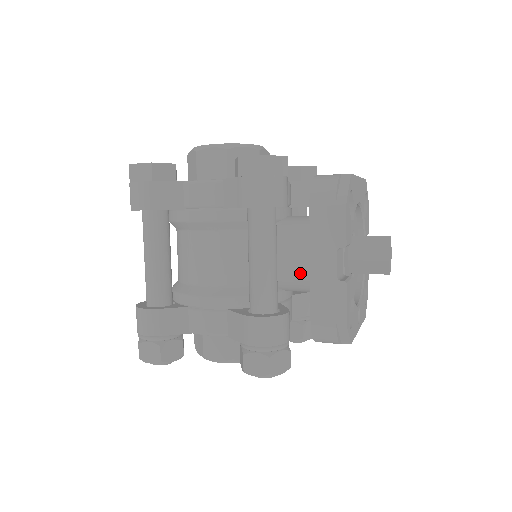
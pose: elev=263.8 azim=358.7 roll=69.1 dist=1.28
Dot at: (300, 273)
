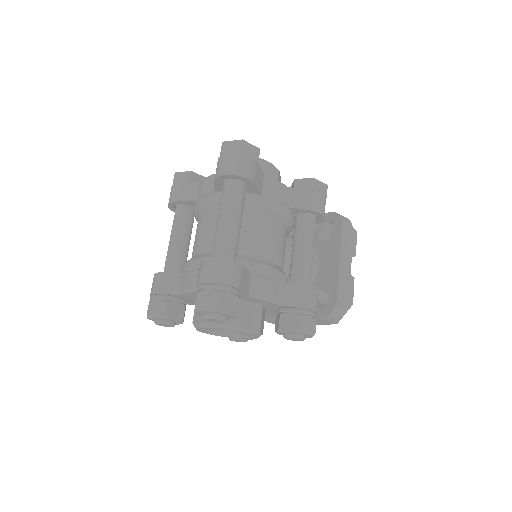
Dot at: occluded
